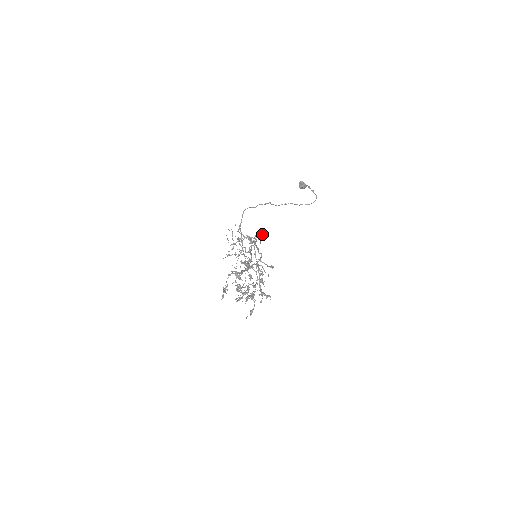
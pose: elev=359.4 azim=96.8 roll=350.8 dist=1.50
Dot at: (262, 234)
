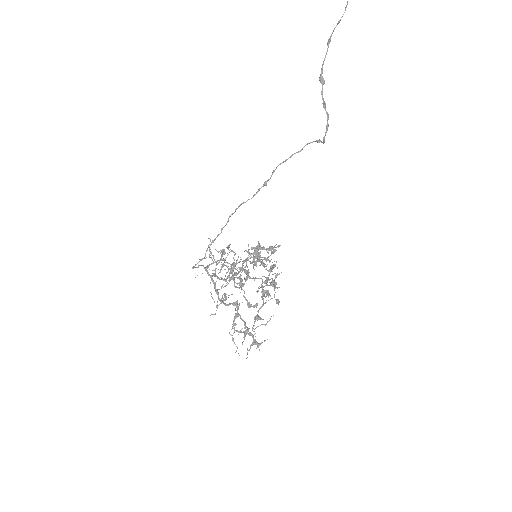
Dot at: occluded
